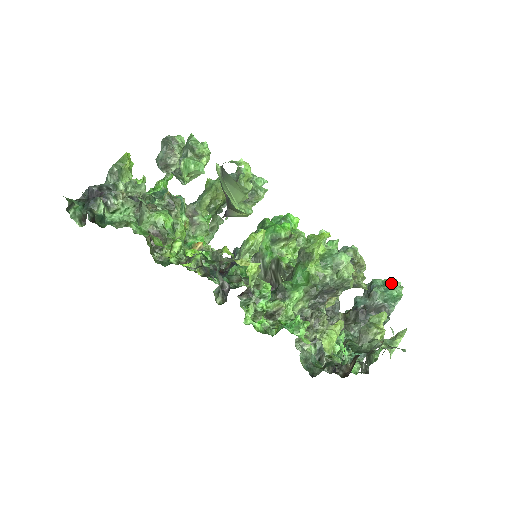
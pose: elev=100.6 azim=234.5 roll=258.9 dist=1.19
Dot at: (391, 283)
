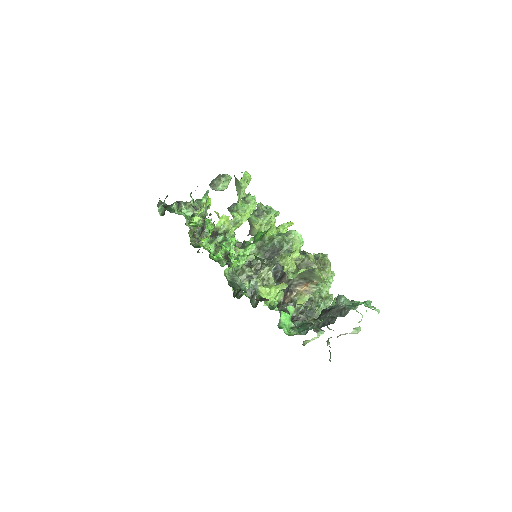
Dot at: (365, 302)
